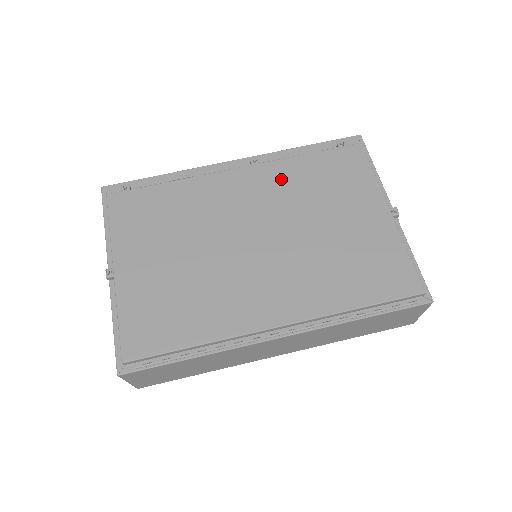
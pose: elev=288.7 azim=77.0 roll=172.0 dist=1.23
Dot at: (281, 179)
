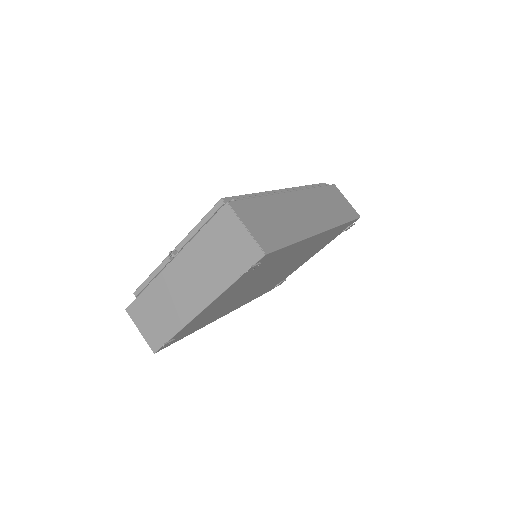
Dot at: occluded
